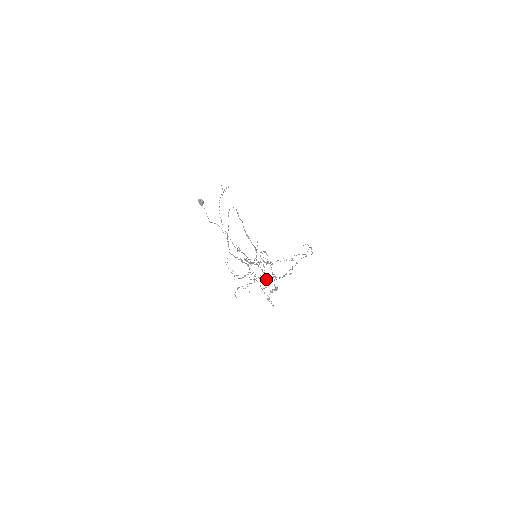
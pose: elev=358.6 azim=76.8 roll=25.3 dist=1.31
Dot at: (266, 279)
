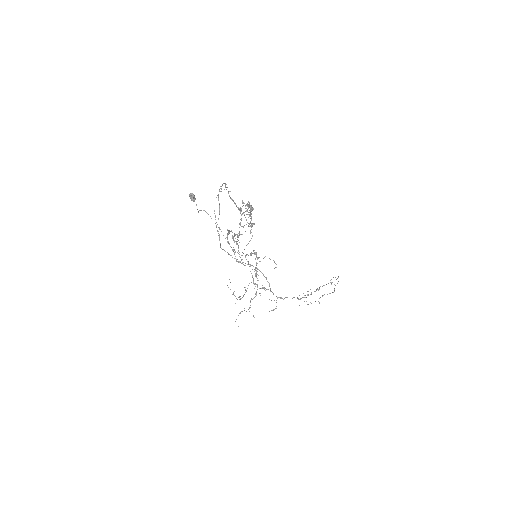
Dot at: occluded
